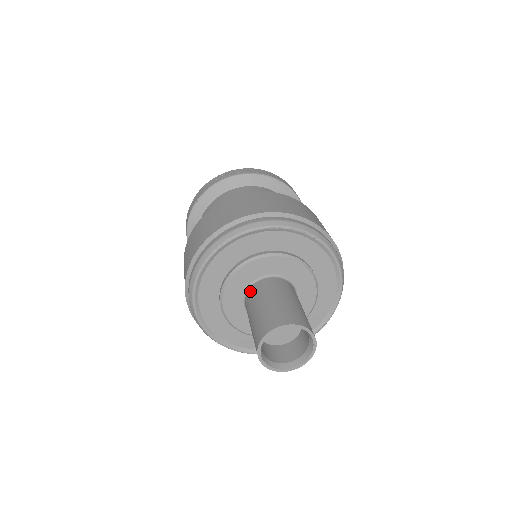
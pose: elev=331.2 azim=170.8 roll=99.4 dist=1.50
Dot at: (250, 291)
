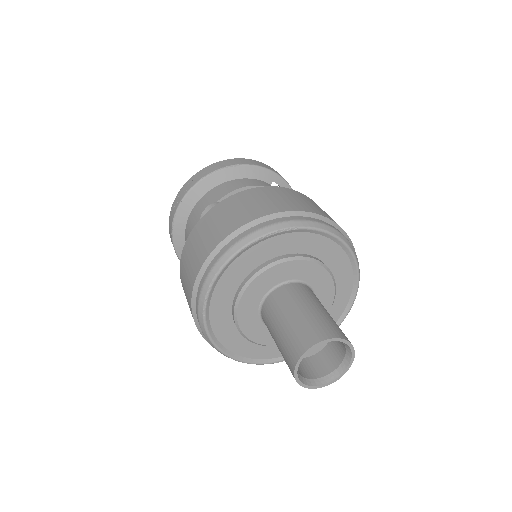
Dot at: (263, 315)
